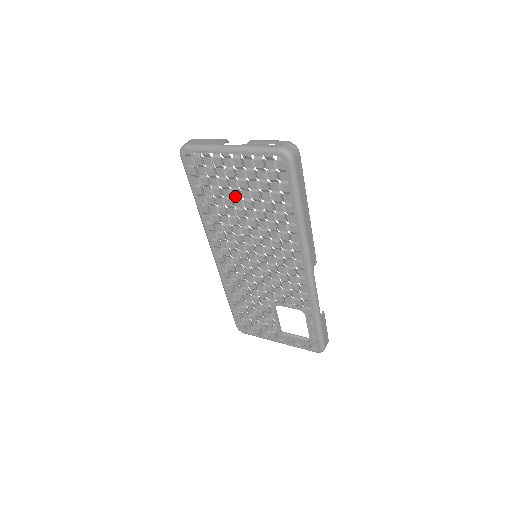
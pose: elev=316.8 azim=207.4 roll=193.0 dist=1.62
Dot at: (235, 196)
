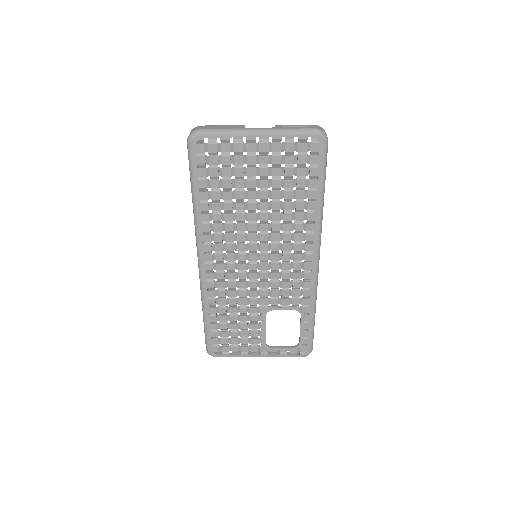
Dot at: (250, 186)
